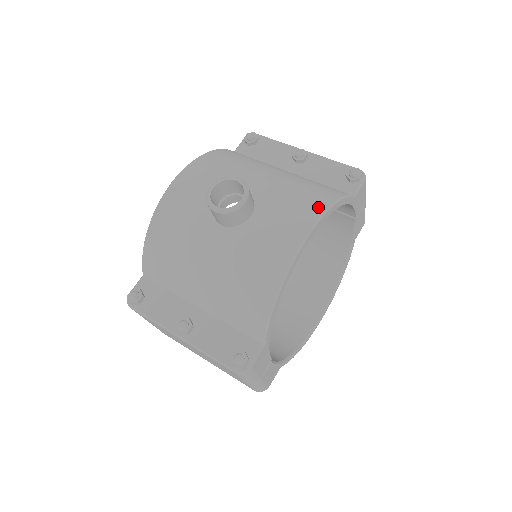
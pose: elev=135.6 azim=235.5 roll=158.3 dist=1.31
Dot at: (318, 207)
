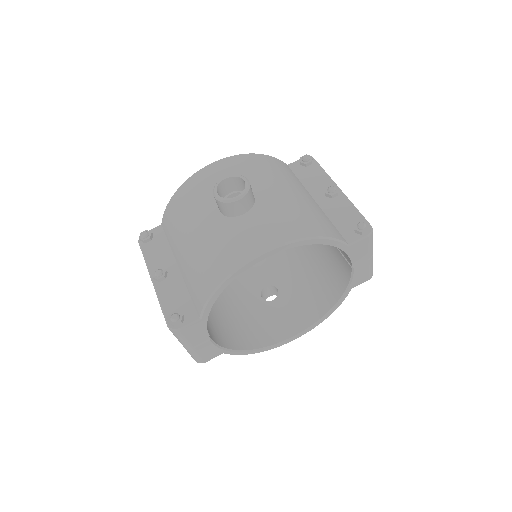
Dot at: (297, 233)
